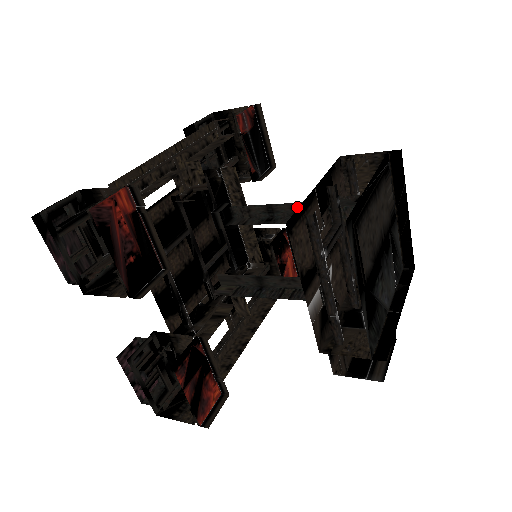
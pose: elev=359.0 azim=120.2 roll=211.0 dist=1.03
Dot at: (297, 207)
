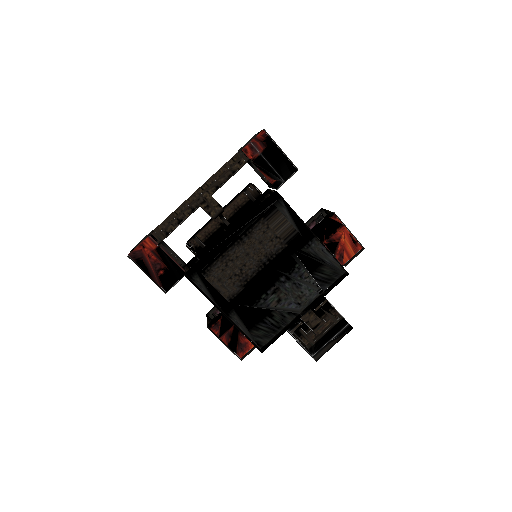
Dot at: occluded
